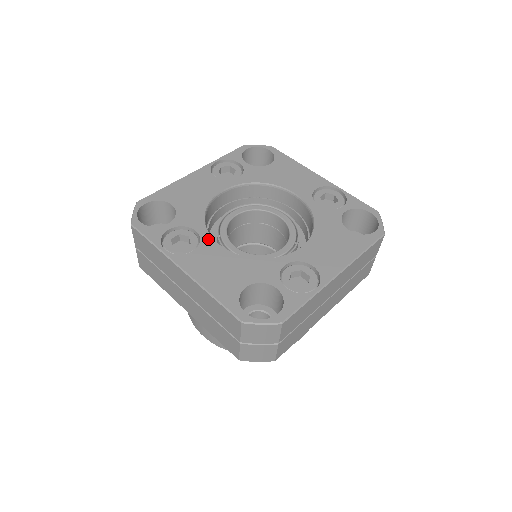
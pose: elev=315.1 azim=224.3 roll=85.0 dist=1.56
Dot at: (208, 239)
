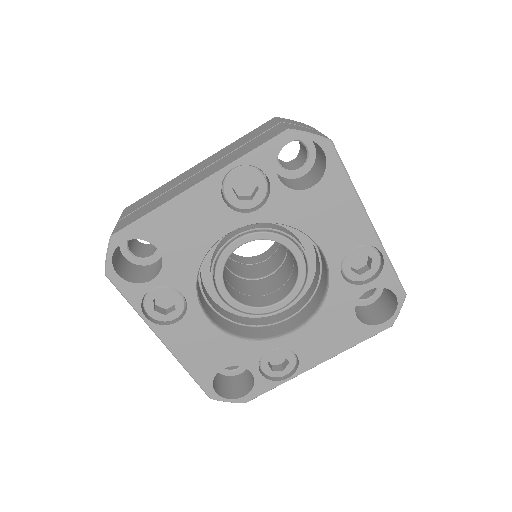
Dot at: (196, 309)
